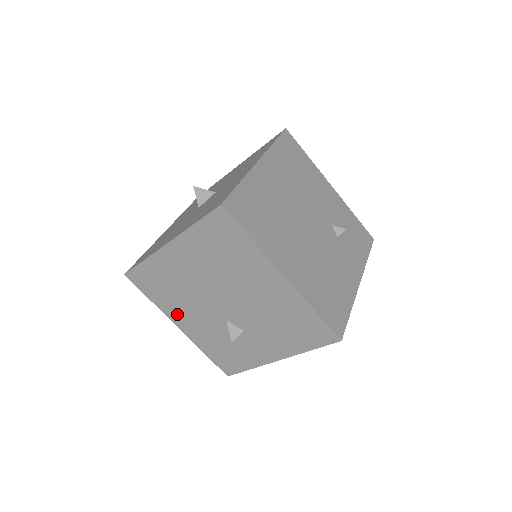
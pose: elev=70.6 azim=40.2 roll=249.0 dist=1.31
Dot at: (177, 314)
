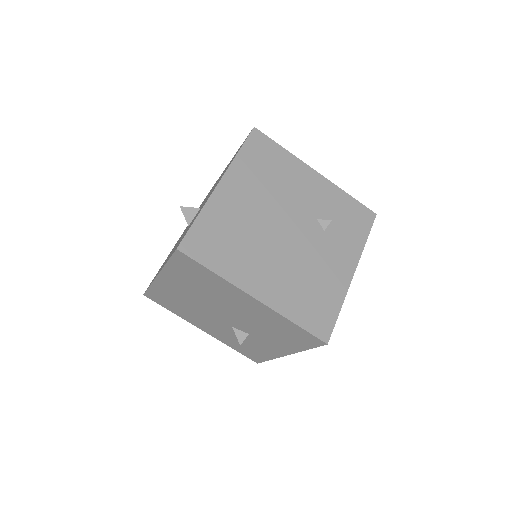
Dot at: (195, 321)
